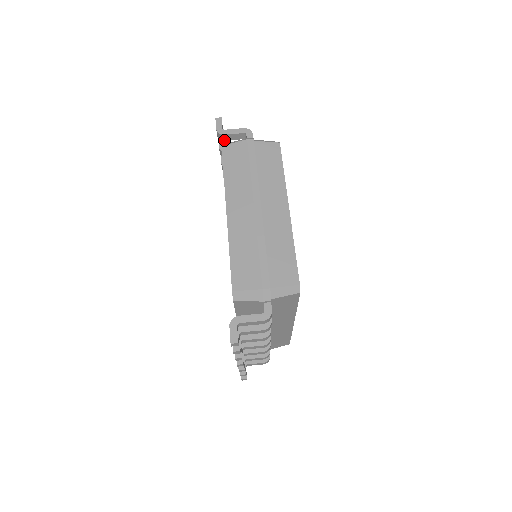
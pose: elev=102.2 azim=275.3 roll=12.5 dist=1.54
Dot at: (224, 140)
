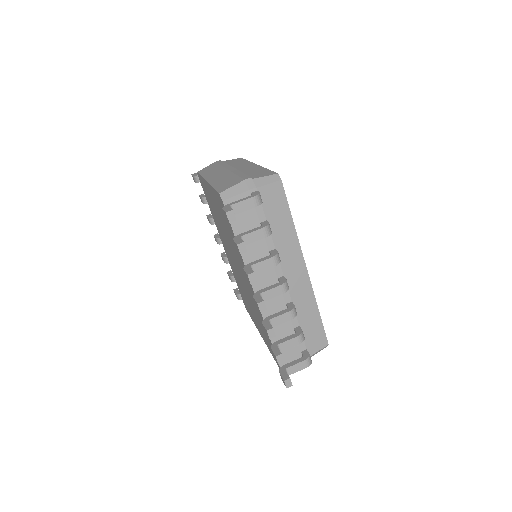
Dot at: occluded
